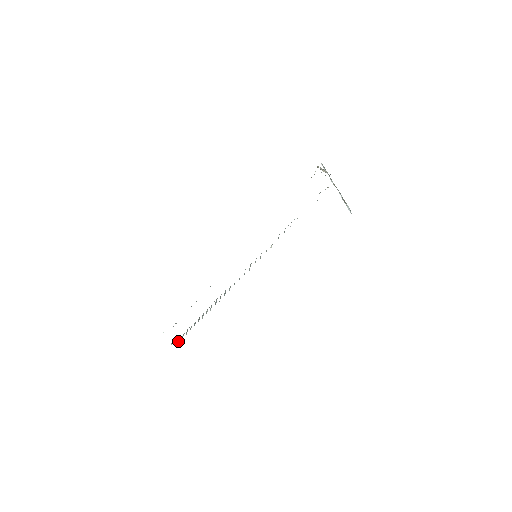
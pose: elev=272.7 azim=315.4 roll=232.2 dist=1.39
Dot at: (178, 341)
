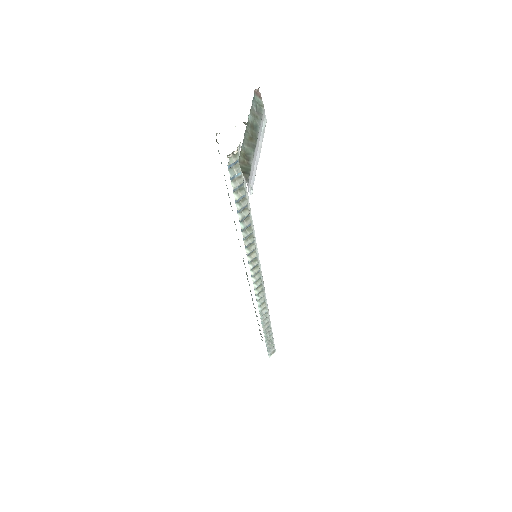
Dot at: (269, 351)
